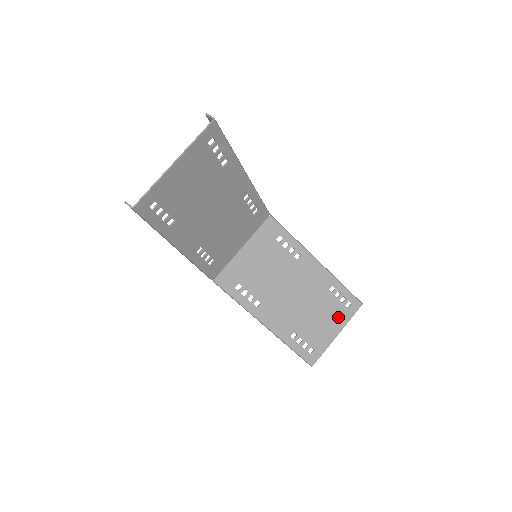
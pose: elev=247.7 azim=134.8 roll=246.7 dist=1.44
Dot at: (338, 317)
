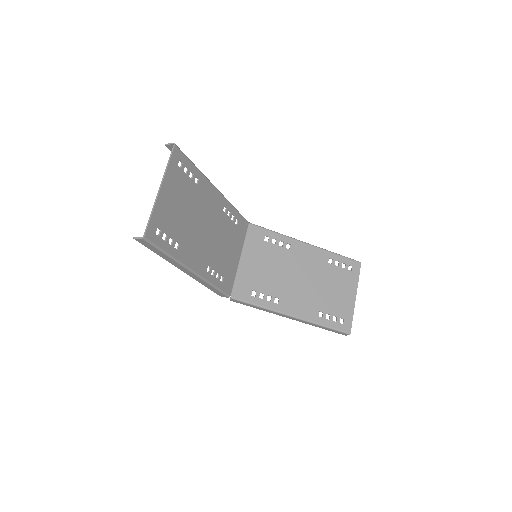
Dot at: (348, 282)
